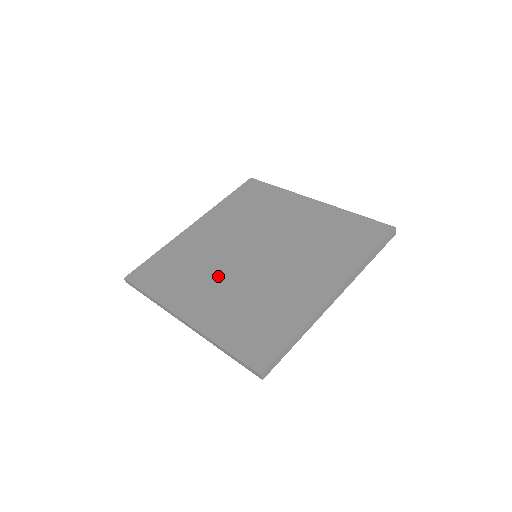
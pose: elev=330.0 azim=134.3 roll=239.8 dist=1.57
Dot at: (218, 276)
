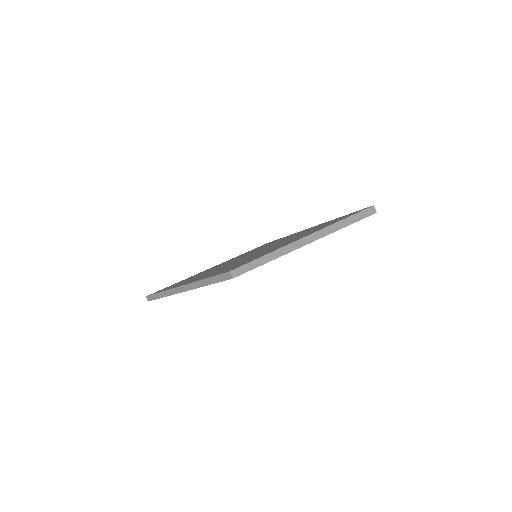
Dot at: (220, 267)
